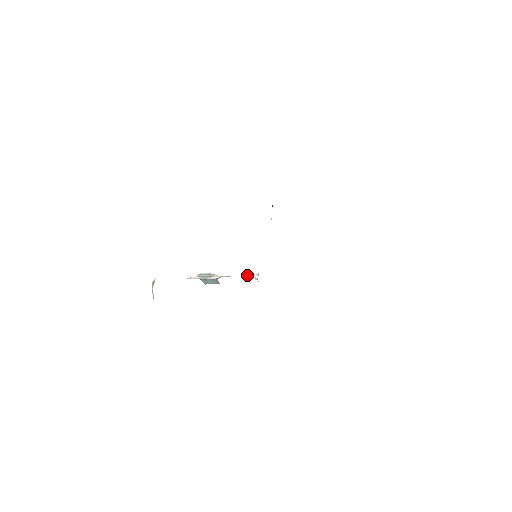
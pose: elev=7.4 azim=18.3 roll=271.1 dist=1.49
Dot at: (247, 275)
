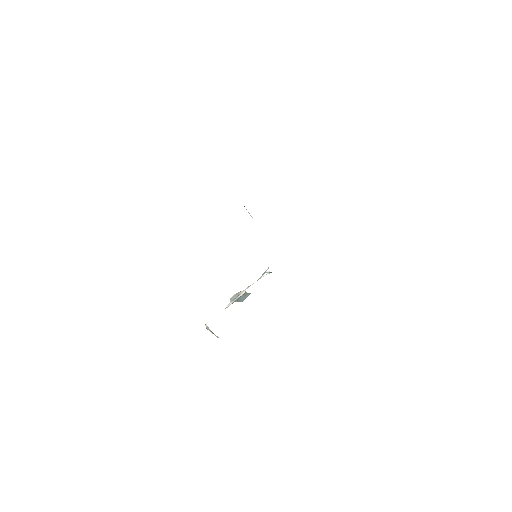
Dot at: (262, 274)
